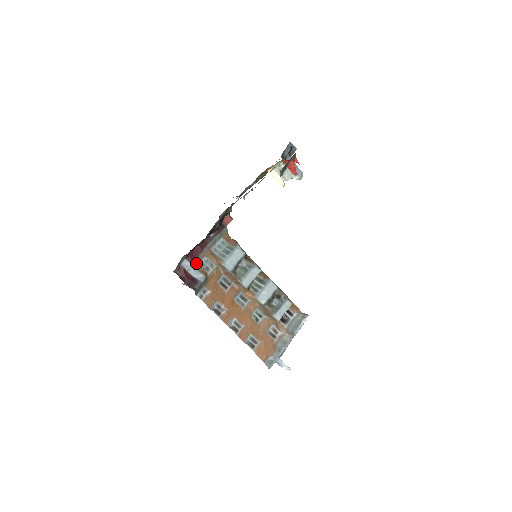
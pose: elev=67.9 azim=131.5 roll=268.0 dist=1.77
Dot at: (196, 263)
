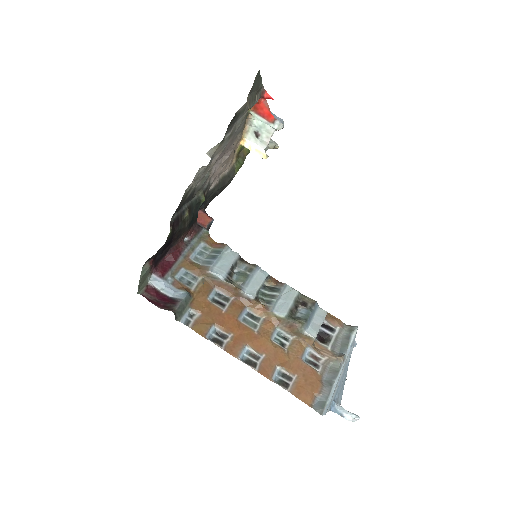
Dot at: (170, 278)
